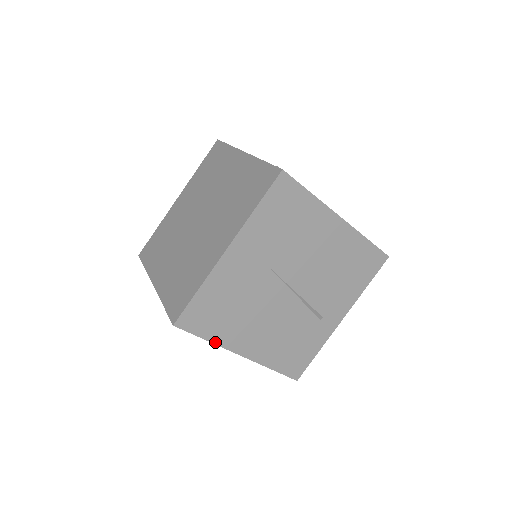
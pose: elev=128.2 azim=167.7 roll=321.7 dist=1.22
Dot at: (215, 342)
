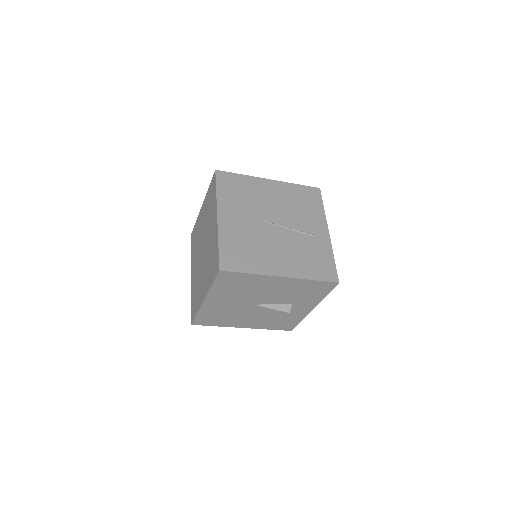
Dot at: (256, 273)
